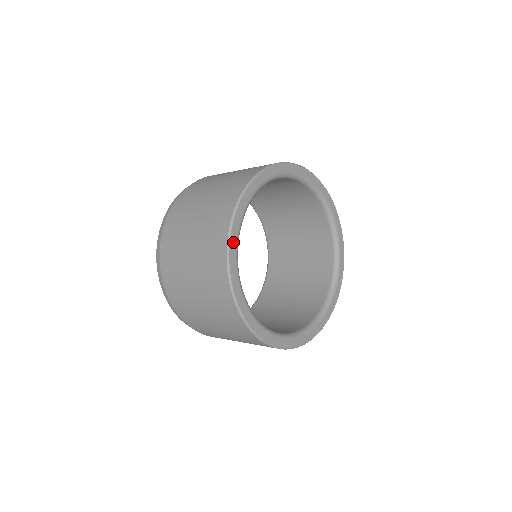
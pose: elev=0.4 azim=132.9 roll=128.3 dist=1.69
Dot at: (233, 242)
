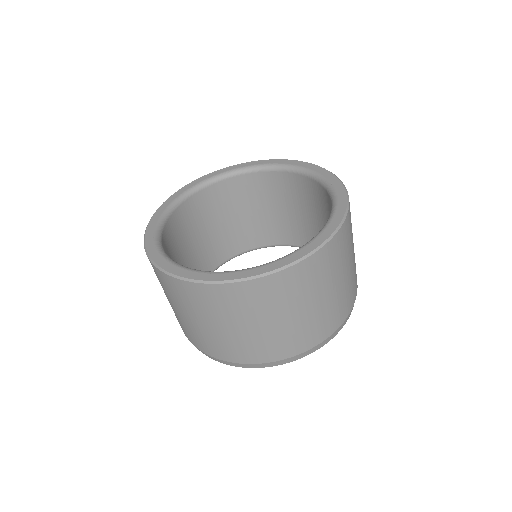
Dot at: (162, 208)
